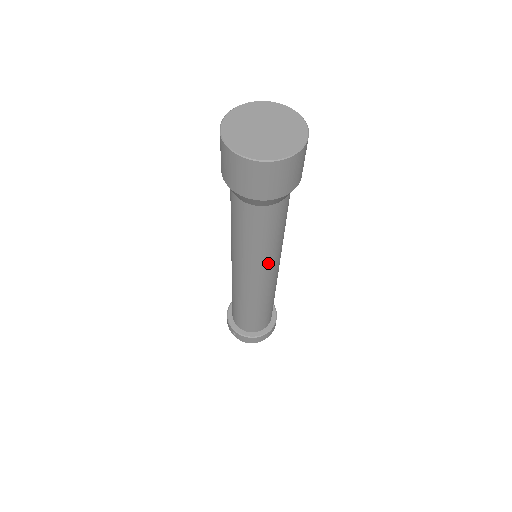
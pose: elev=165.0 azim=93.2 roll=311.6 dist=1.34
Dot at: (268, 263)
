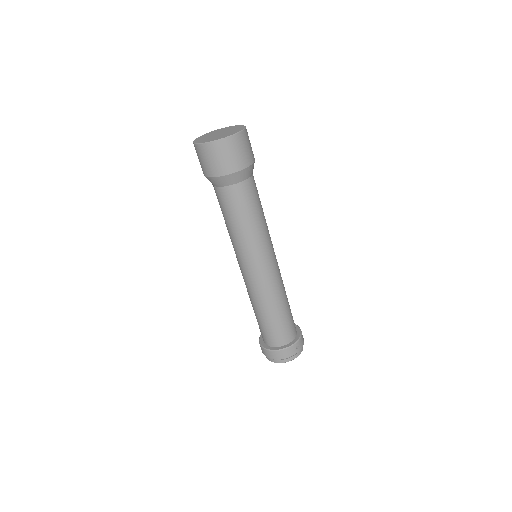
Dot at: (249, 250)
